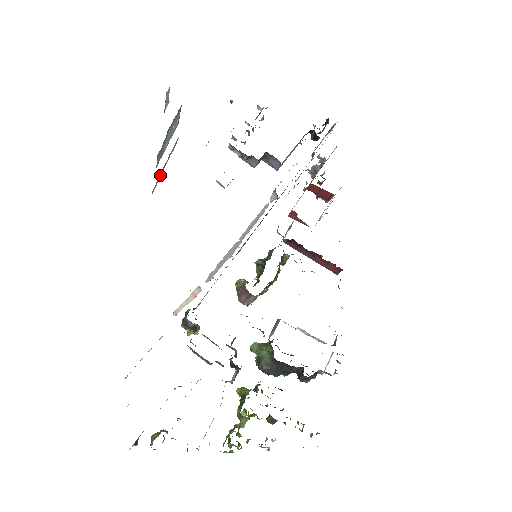
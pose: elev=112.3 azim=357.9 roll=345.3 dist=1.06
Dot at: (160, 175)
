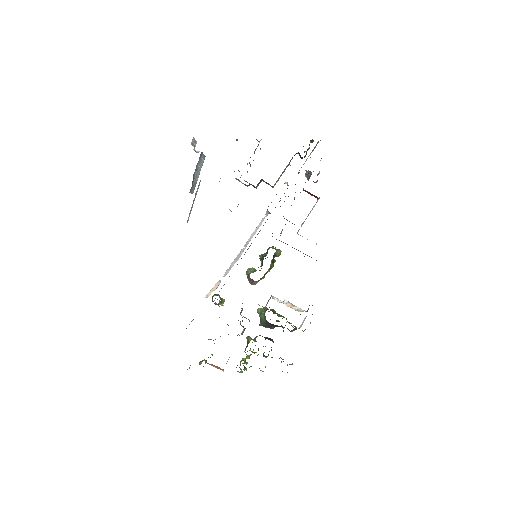
Dot at: (191, 208)
